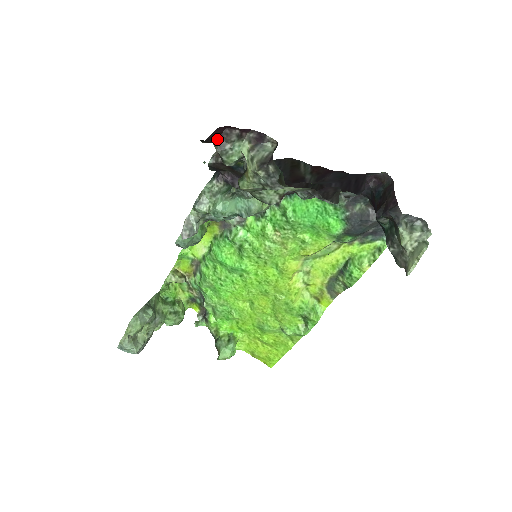
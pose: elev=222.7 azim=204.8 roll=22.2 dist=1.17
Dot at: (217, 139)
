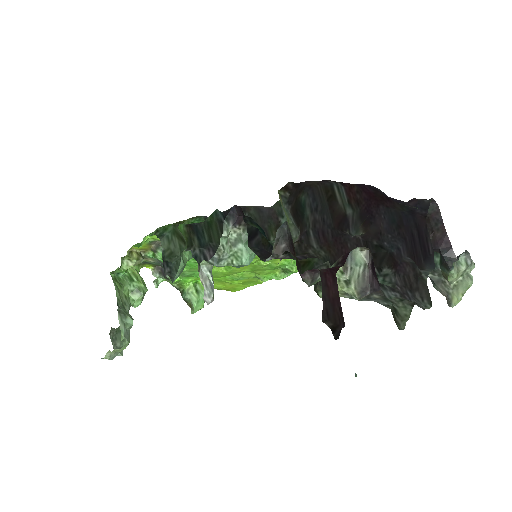
Dot at: (342, 314)
